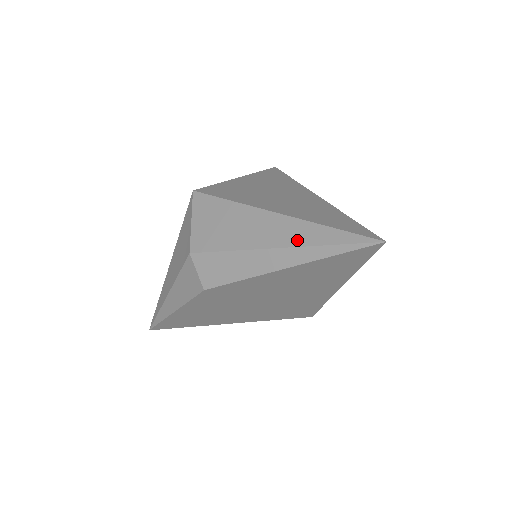
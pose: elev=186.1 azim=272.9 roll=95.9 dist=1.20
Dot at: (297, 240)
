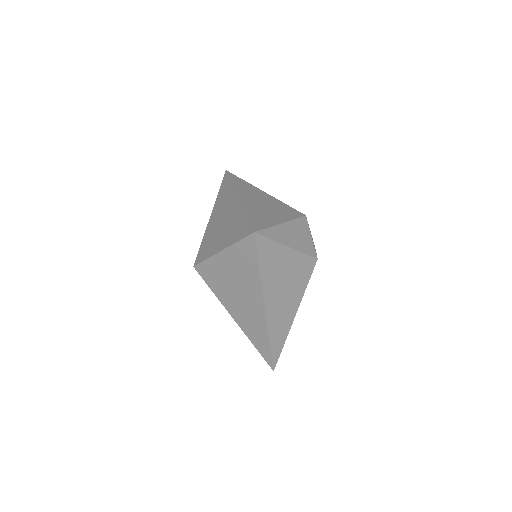
Dot at: occluded
